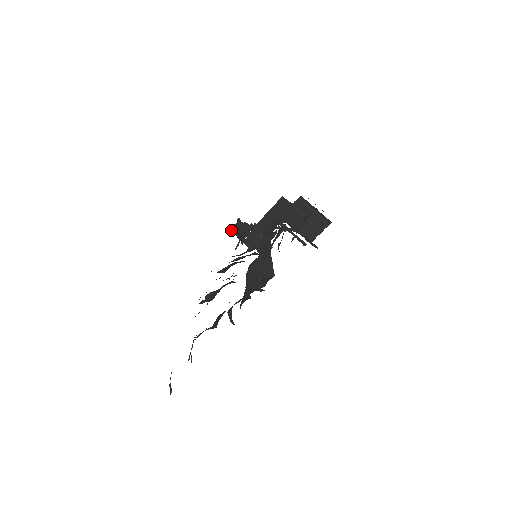
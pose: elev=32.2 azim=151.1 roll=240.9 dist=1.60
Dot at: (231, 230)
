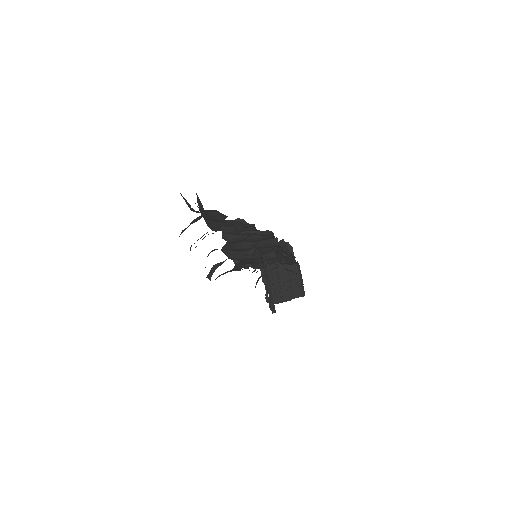
Dot at: occluded
